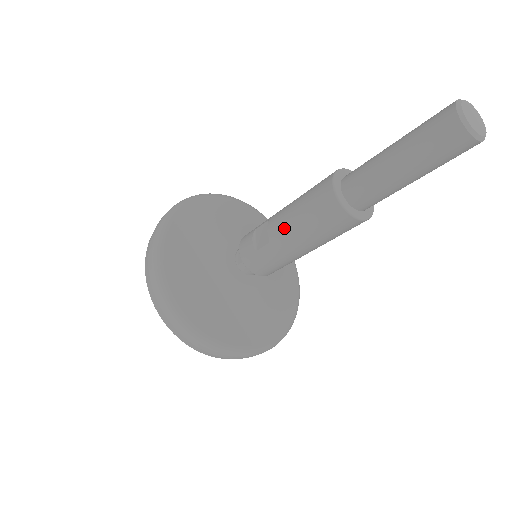
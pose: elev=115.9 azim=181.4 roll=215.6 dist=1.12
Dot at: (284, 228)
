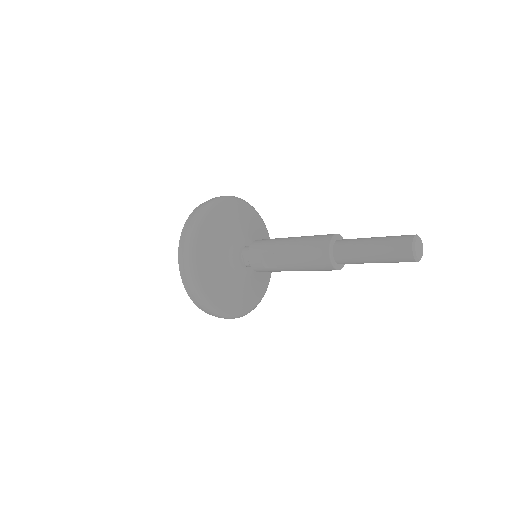
Dot at: (290, 266)
